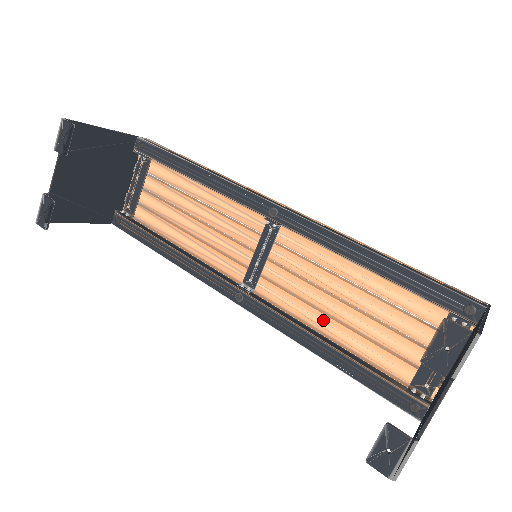
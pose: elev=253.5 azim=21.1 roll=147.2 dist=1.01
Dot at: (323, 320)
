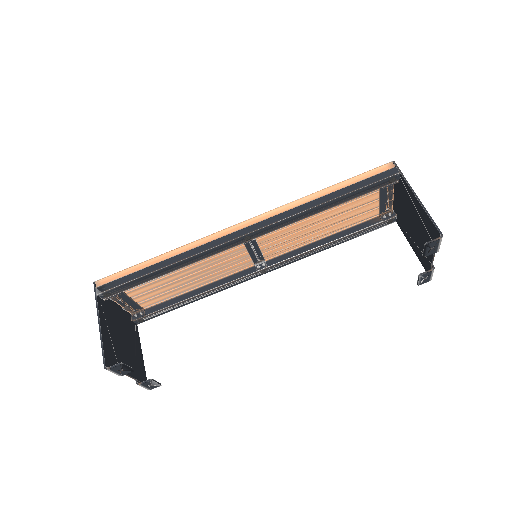
Dot at: (316, 236)
